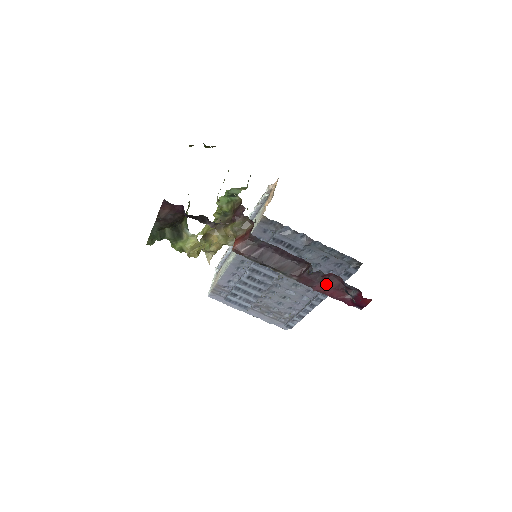
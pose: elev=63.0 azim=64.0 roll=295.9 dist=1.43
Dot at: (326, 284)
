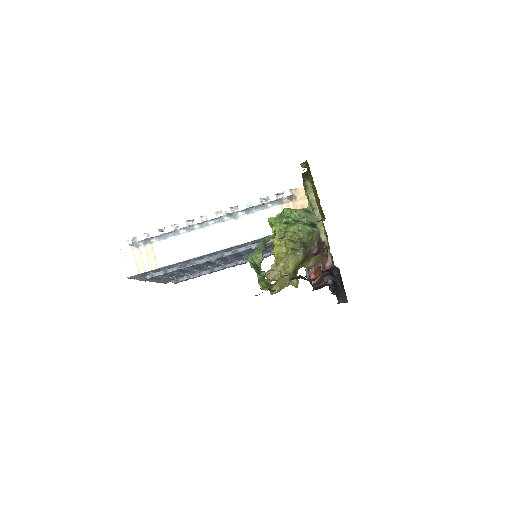
Dot at: occluded
